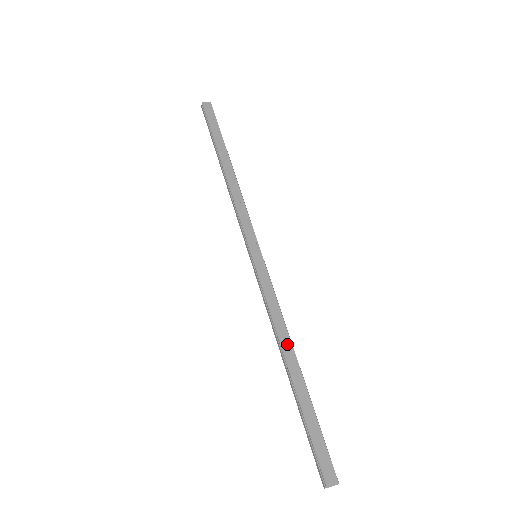
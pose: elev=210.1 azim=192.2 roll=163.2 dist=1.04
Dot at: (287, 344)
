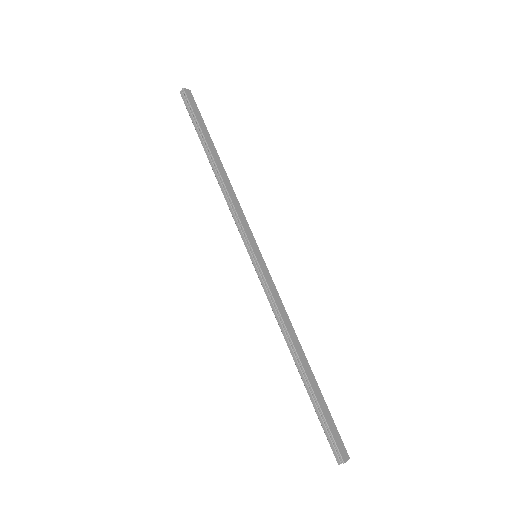
Dot at: (296, 340)
